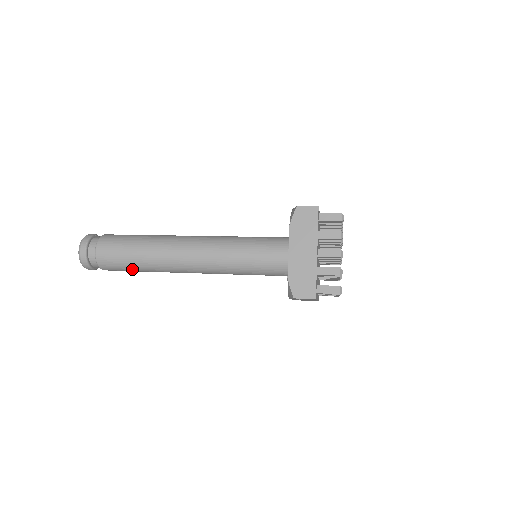
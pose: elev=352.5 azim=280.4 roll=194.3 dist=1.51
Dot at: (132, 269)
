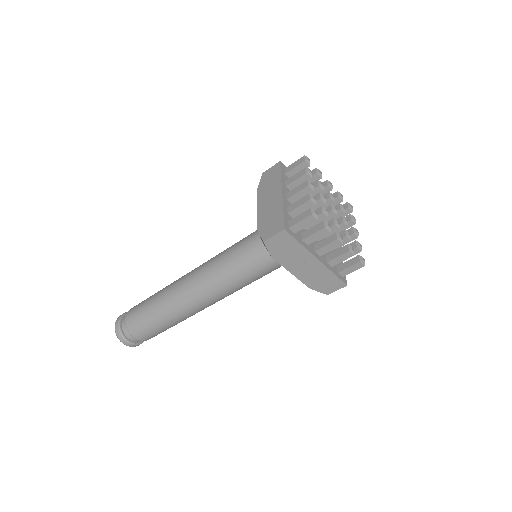
Dot at: (154, 322)
